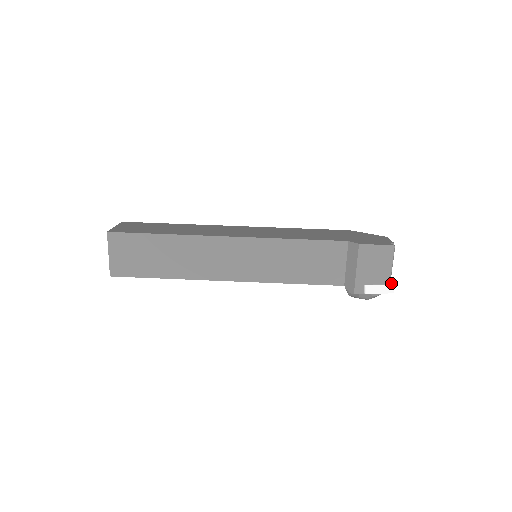
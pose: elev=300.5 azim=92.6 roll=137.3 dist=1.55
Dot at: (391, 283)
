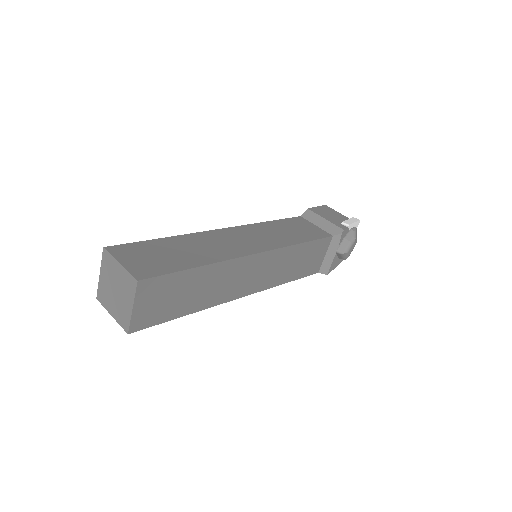
Dot at: occluded
